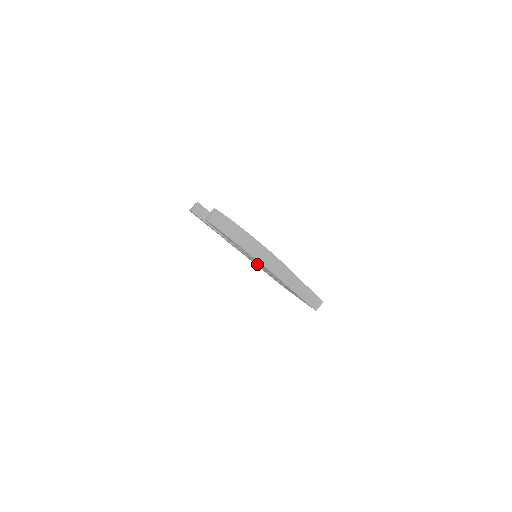
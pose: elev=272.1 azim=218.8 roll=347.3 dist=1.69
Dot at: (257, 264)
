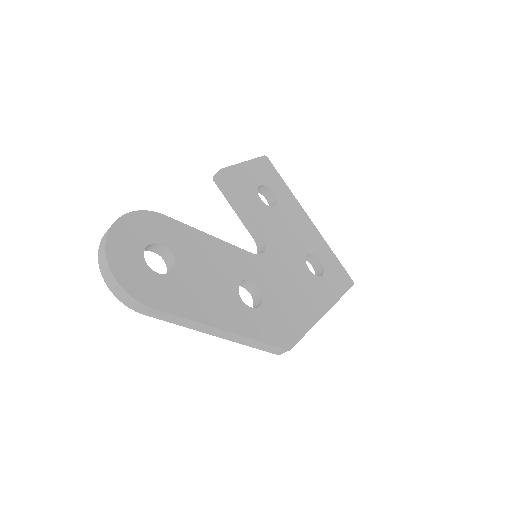
Dot at: occluded
